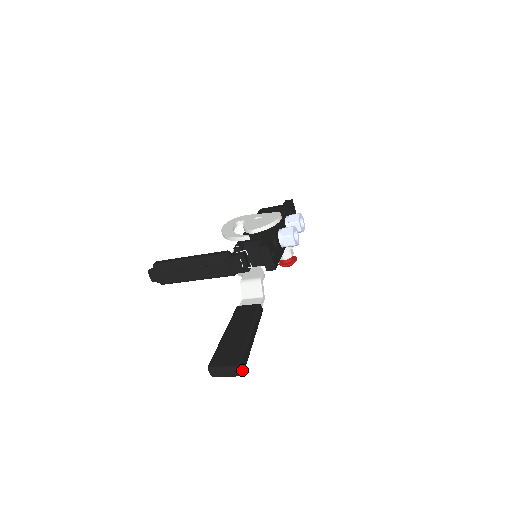
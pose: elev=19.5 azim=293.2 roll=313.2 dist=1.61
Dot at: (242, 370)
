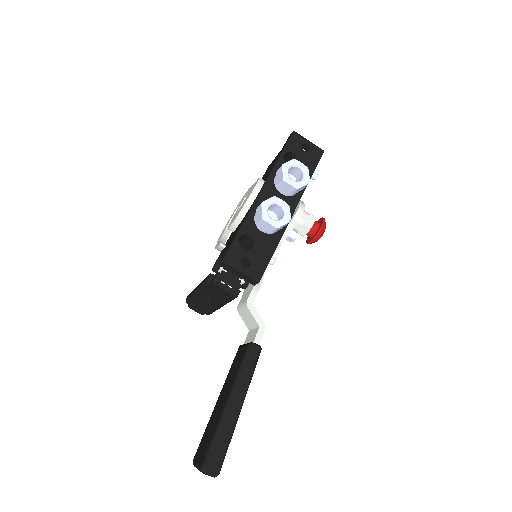
Dot at: (212, 471)
